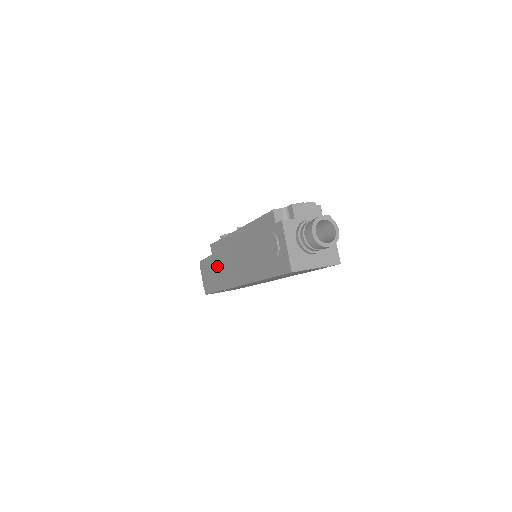
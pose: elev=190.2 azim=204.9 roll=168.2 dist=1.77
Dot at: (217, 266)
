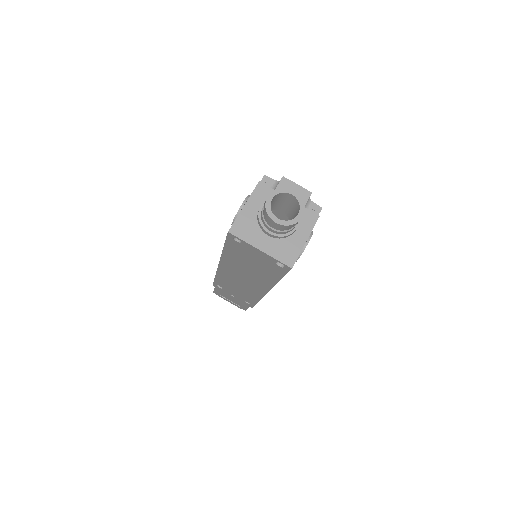
Dot at: occluded
